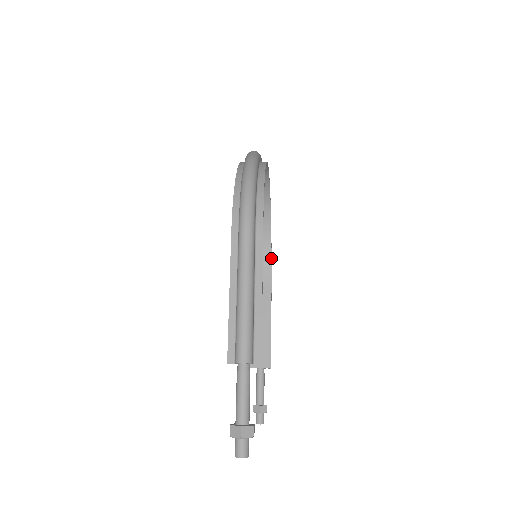
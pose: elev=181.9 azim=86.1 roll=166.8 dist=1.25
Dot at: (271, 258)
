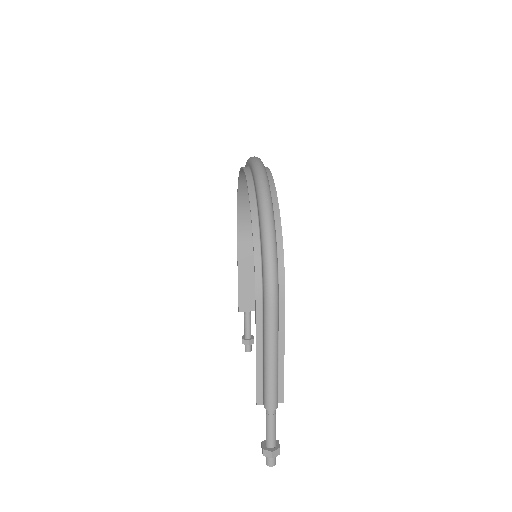
Dot at: occluded
